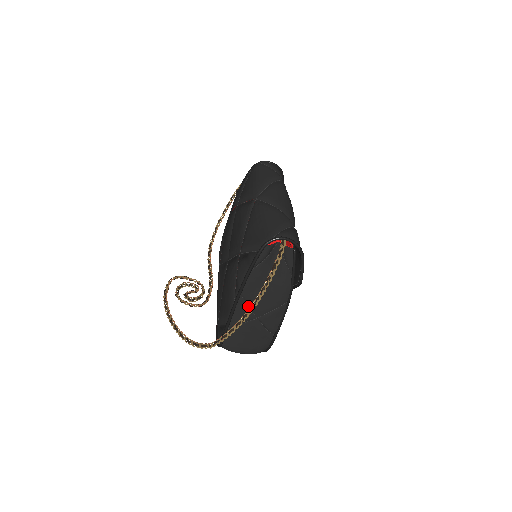
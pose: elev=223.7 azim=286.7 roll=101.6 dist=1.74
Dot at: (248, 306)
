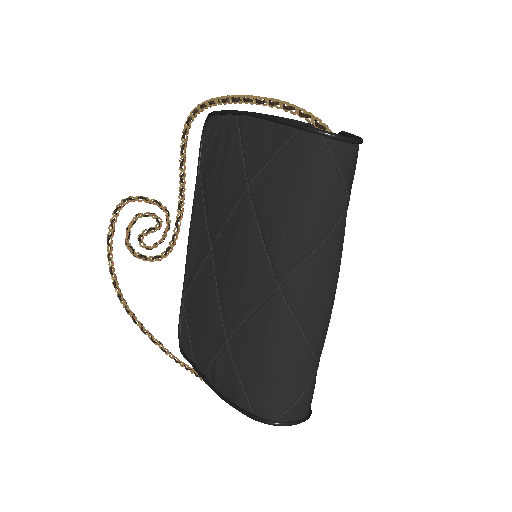
Dot at: occluded
